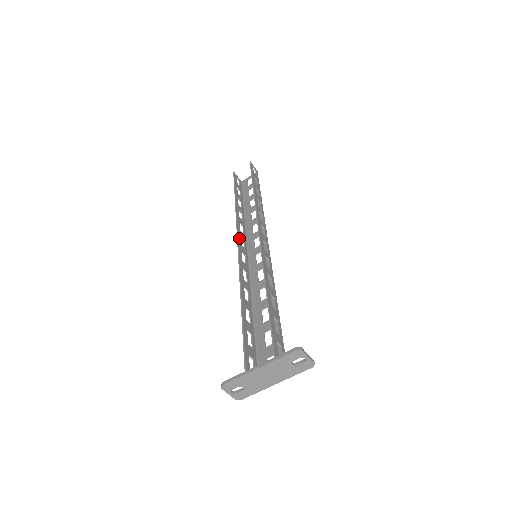
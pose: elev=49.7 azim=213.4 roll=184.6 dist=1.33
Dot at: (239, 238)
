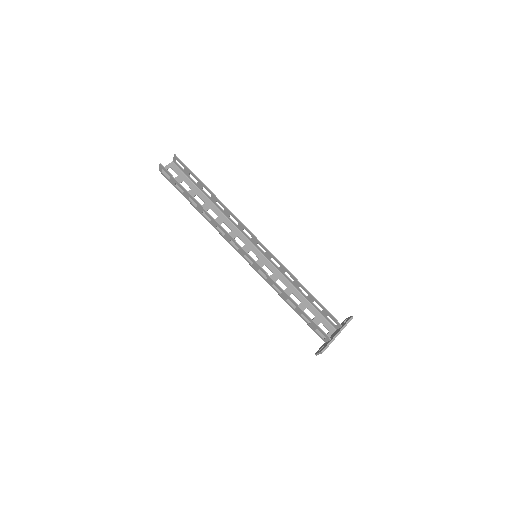
Dot at: (236, 242)
